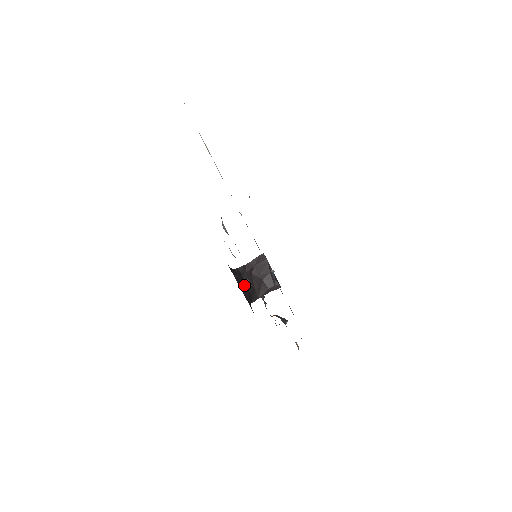
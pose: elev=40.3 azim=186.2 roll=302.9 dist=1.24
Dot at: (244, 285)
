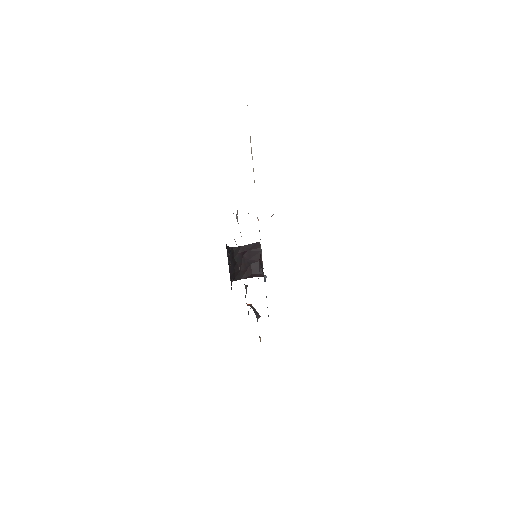
Dot at: (233, 264)
